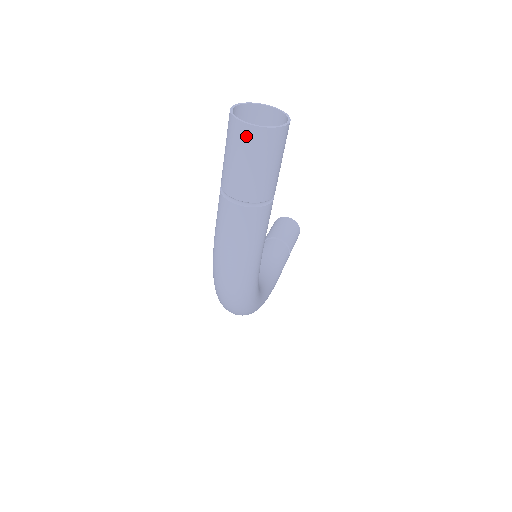
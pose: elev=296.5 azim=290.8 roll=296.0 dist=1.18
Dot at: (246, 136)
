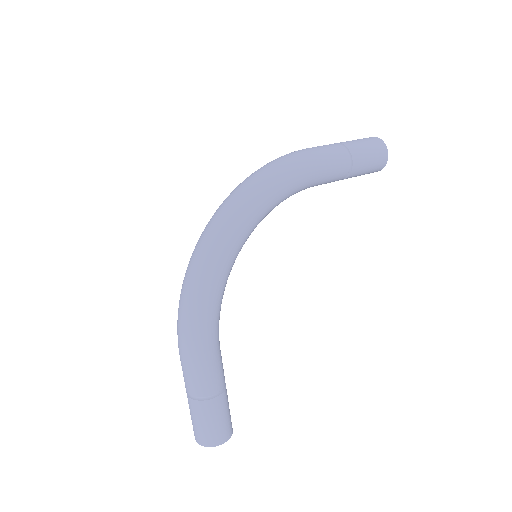
Dot at: (368, 138)
